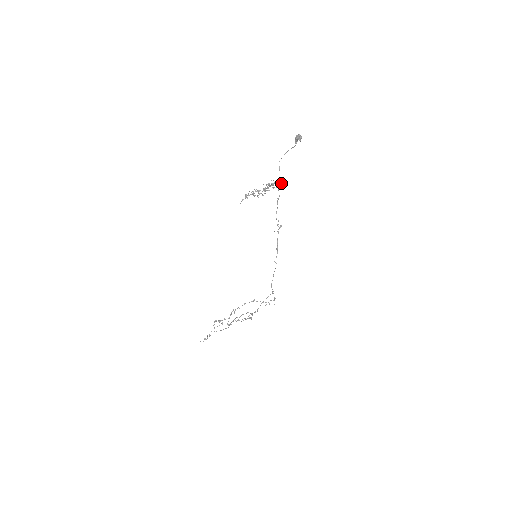
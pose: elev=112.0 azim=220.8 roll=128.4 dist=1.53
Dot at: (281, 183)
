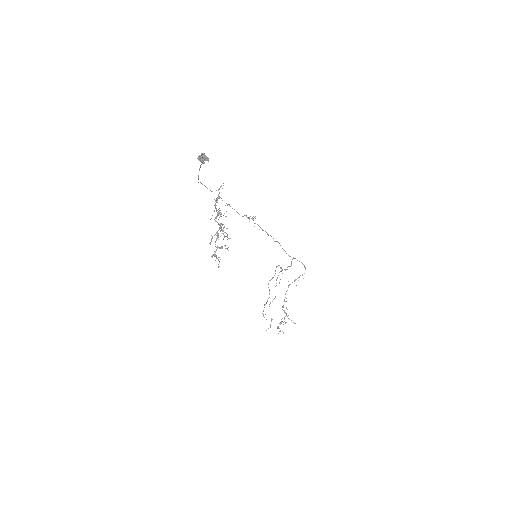
Dot at: occluded
